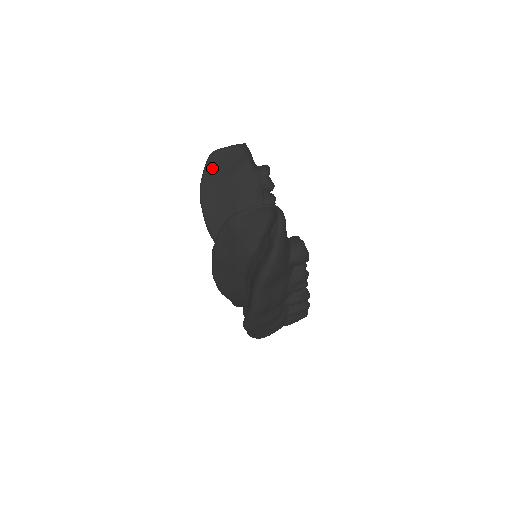
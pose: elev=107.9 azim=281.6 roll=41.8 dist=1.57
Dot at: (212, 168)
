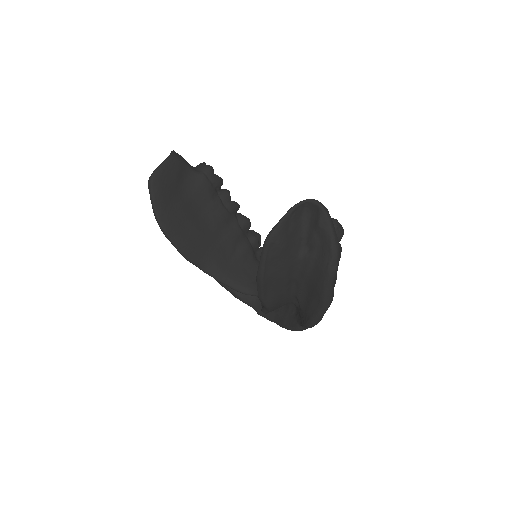
Dot at: (159, 194)
